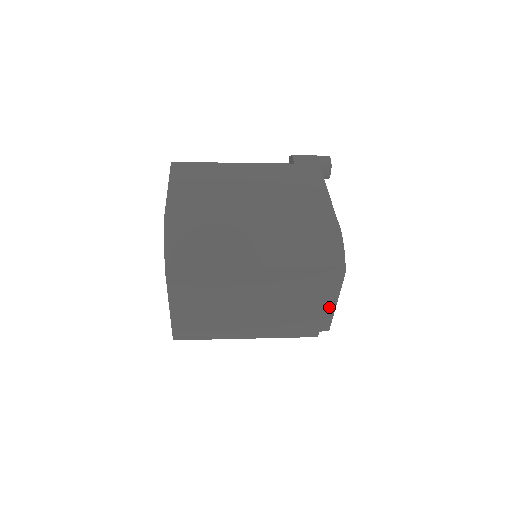
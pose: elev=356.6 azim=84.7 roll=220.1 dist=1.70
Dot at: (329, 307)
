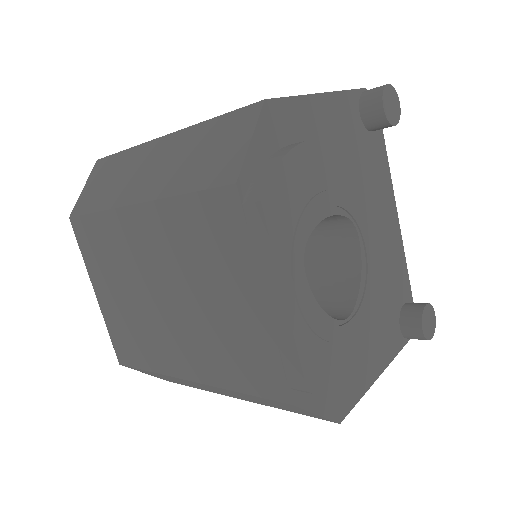
Dot at: (276, 310)
